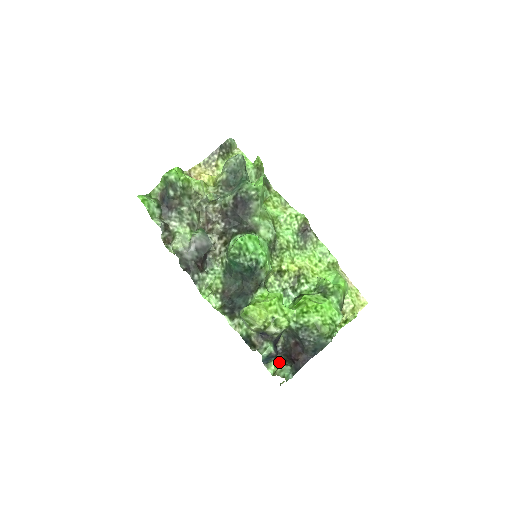
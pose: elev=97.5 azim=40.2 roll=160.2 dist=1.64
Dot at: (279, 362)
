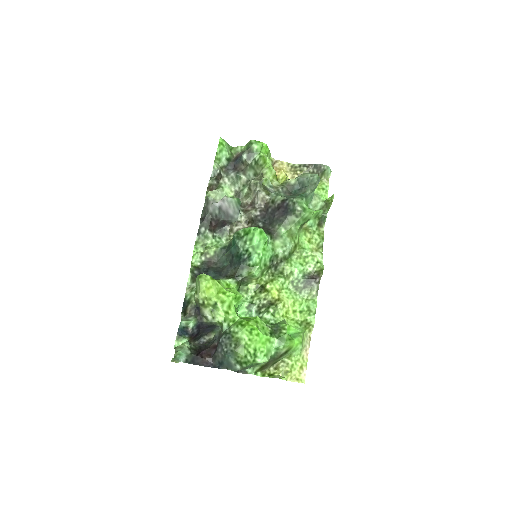
Dot at: (189, 344)
